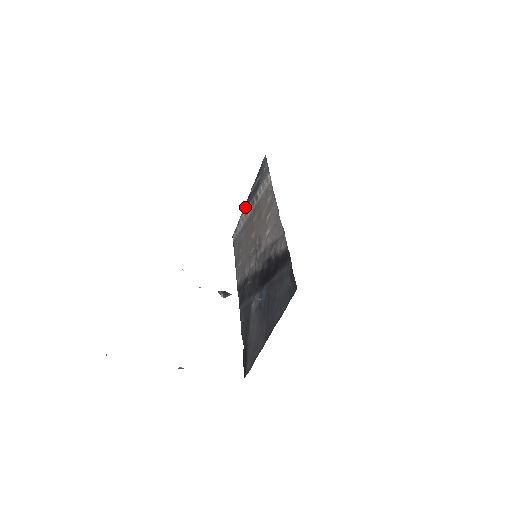
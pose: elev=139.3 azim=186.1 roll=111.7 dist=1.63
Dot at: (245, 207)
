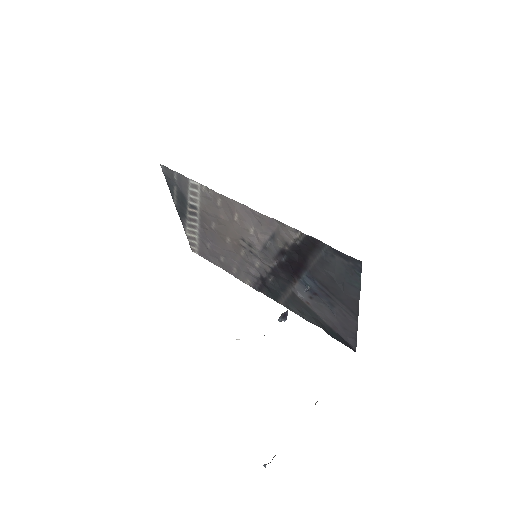
Dot at: (183, 221)
